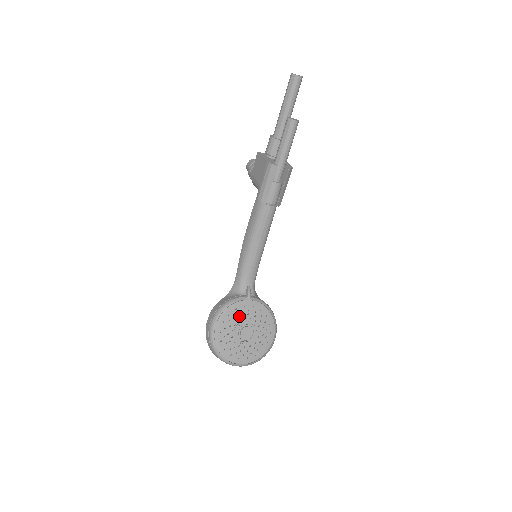
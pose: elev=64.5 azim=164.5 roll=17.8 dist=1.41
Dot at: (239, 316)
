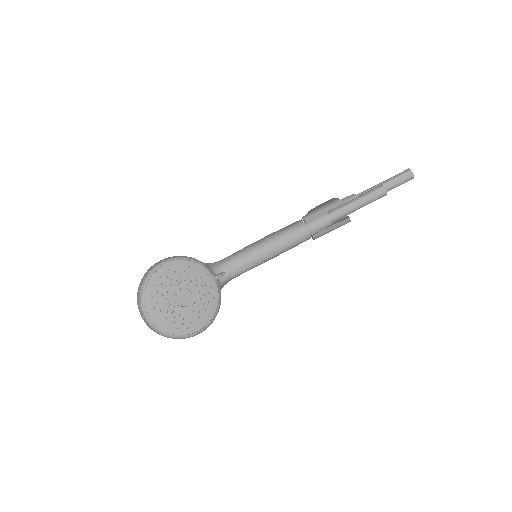
Dot at: (194, 279)
